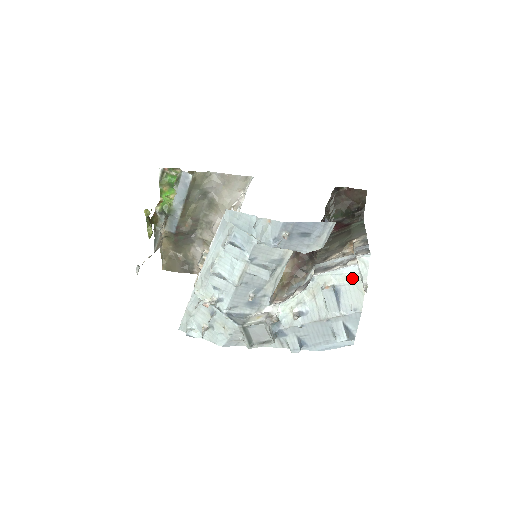
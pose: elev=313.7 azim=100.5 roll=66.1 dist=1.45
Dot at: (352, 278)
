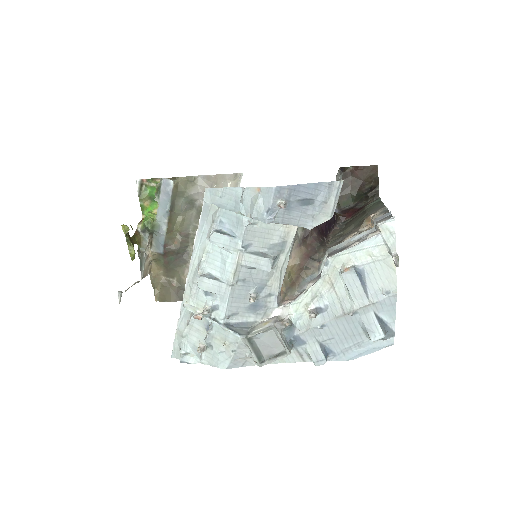
Dot at: (376, 252)
